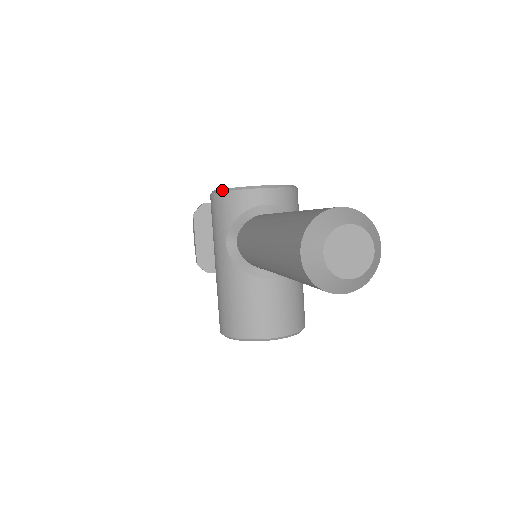
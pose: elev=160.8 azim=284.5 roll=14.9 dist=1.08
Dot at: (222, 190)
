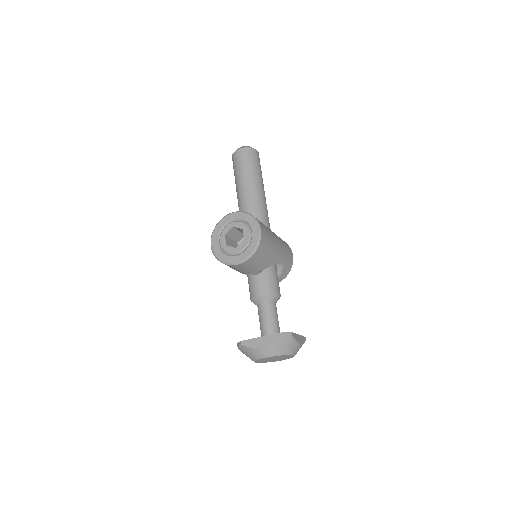
Dot at: occluded
